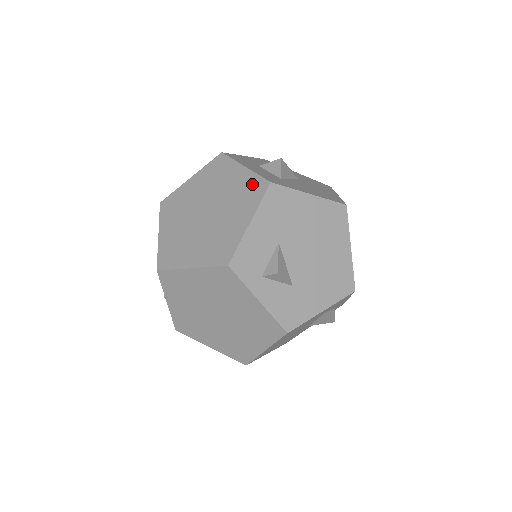
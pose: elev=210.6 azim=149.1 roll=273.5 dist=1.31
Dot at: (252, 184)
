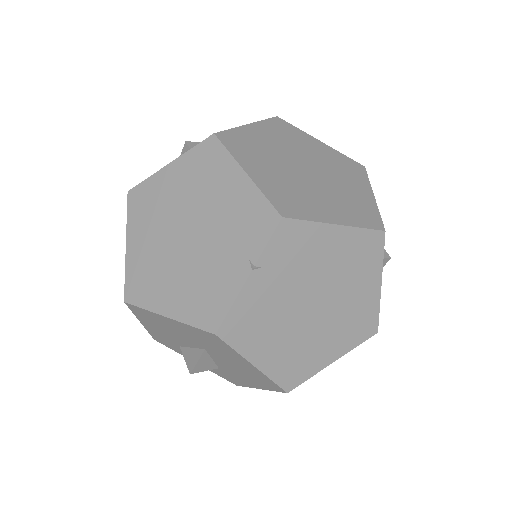
Dot at: (346, 161)
